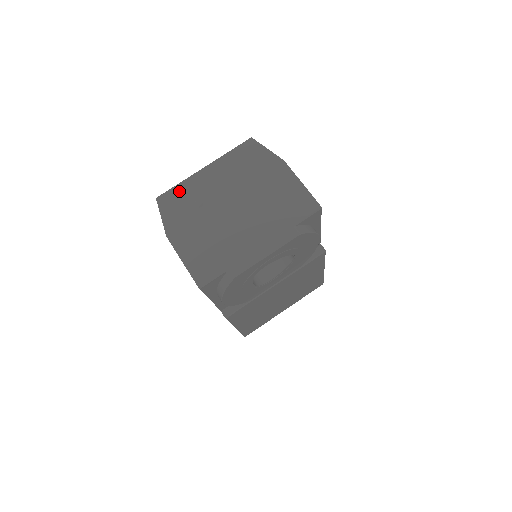
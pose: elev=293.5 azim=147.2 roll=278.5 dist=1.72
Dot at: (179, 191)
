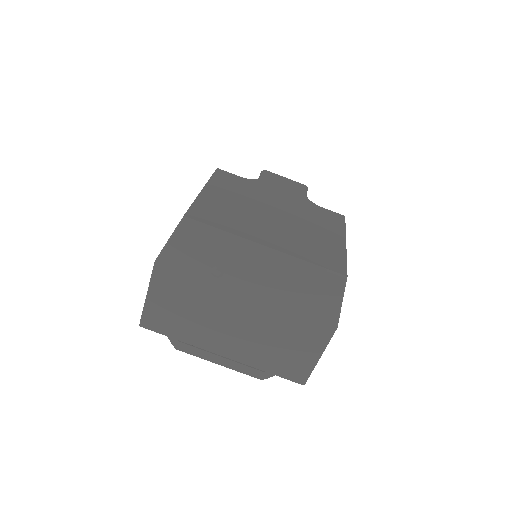
Dot at: (213, 239)
